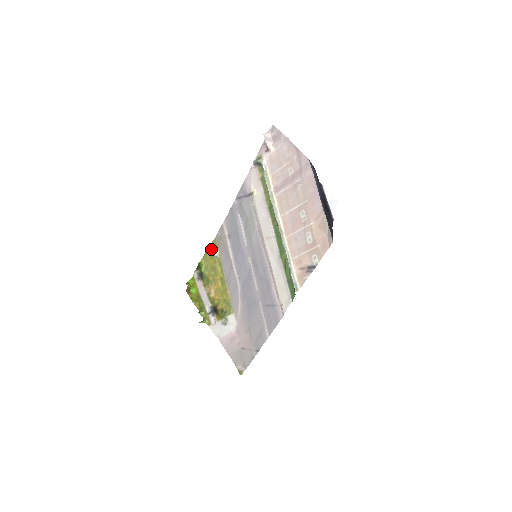
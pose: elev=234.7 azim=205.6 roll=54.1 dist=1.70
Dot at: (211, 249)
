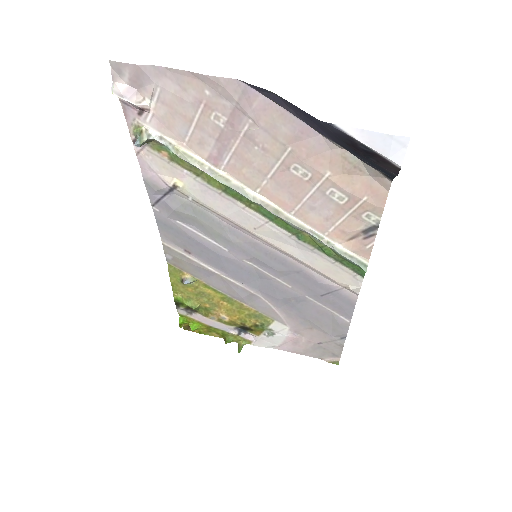
Dot at: (175, 278)
